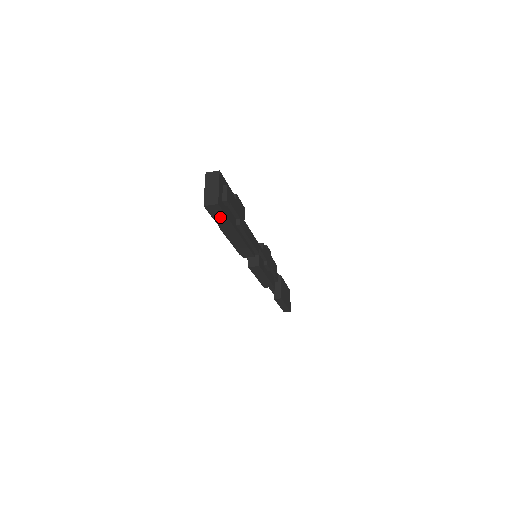
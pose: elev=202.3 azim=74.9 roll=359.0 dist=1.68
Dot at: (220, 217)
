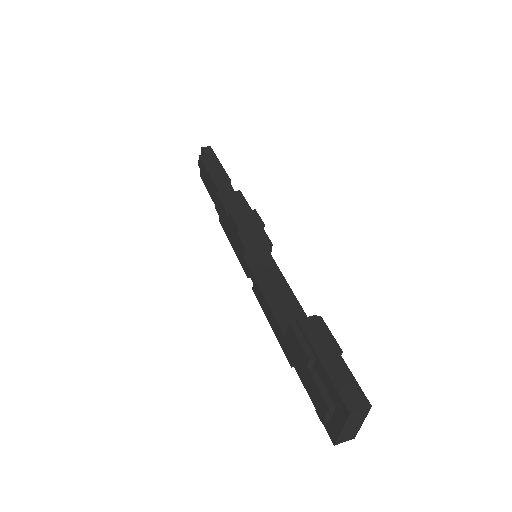
Dot at: occluded
